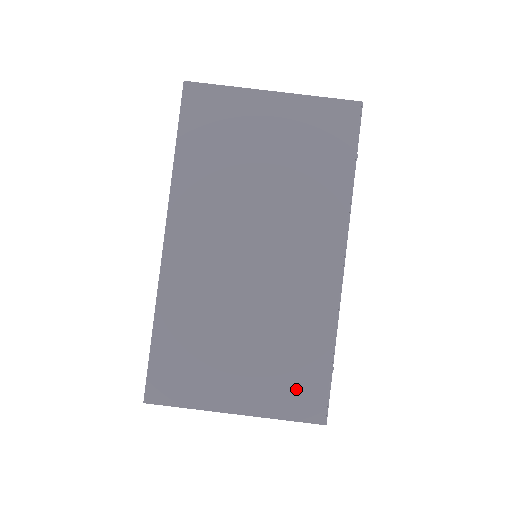
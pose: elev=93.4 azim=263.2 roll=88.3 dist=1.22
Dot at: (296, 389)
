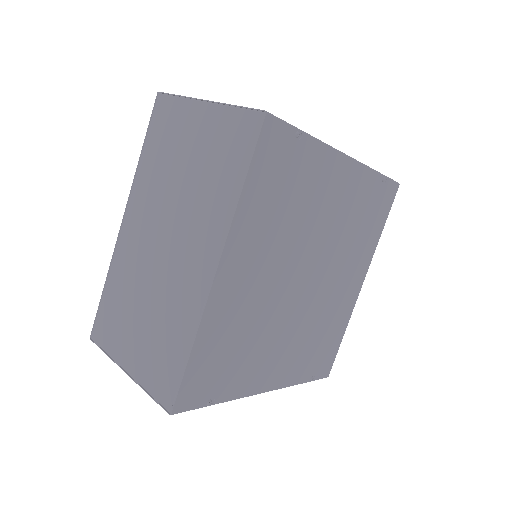
Dot at: occluded
